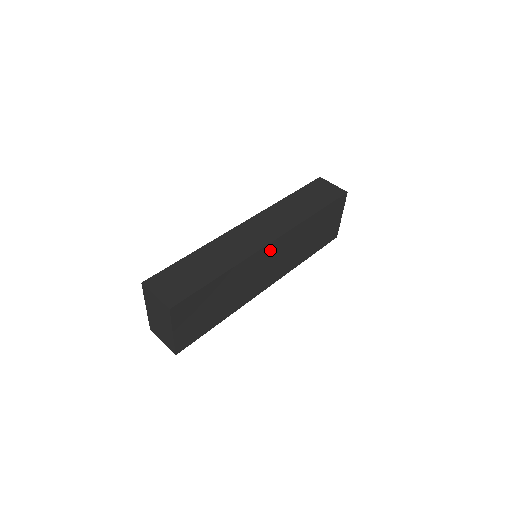
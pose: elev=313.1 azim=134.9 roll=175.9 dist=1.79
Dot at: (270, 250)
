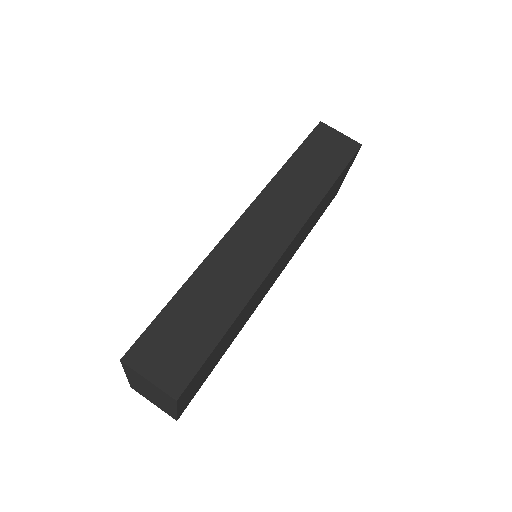
Dot at: (283, 256)
